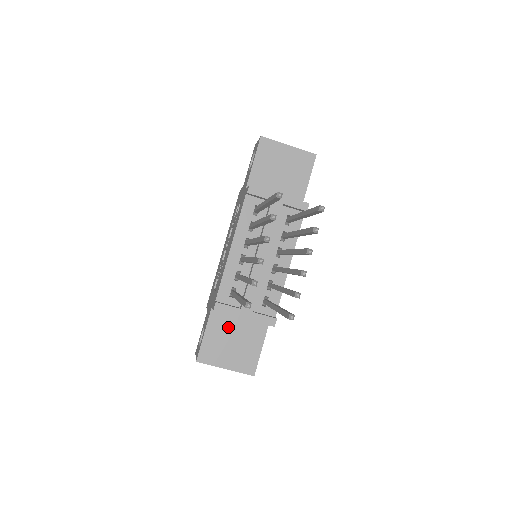
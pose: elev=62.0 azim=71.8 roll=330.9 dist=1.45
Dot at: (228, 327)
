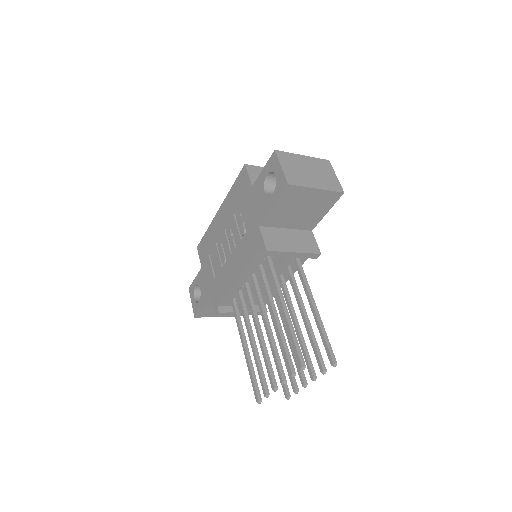
Dot at: occluded
